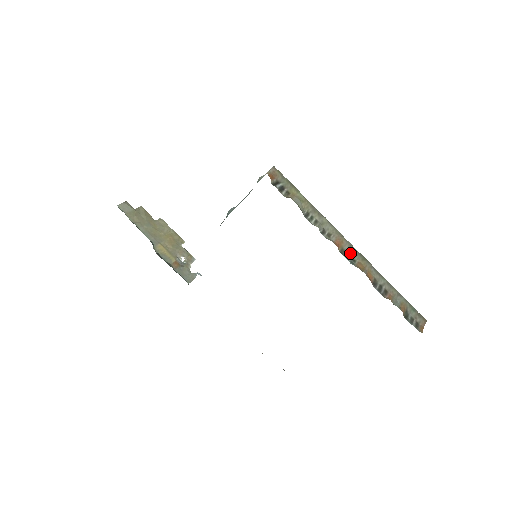
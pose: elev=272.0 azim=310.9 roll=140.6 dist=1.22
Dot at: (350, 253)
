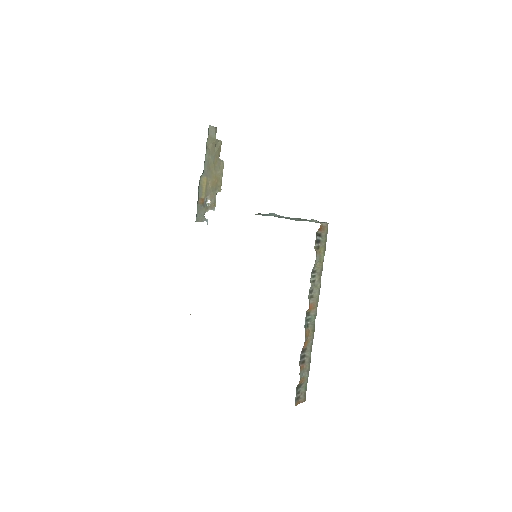
Dot at: (310, 319)
